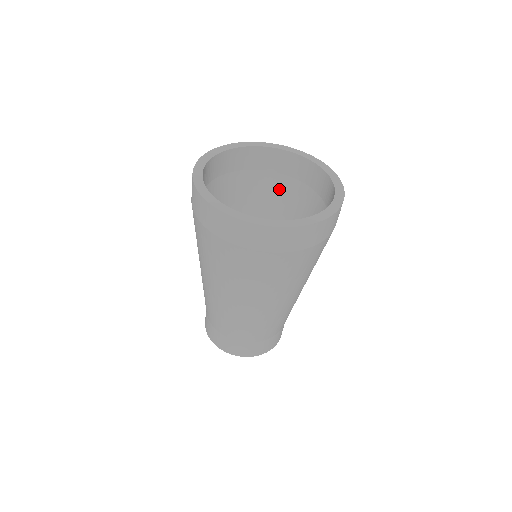
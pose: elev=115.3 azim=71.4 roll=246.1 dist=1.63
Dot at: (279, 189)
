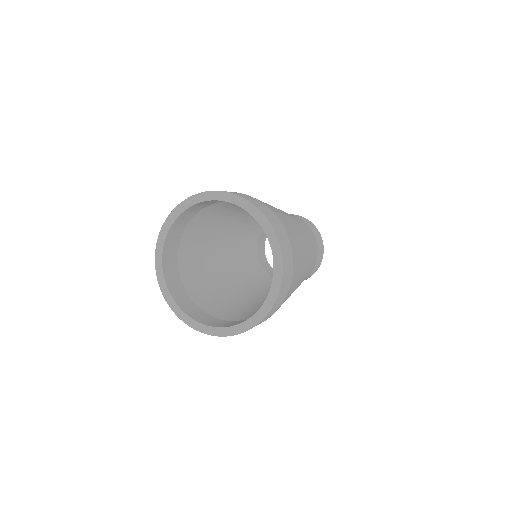
Dot at: occluded
